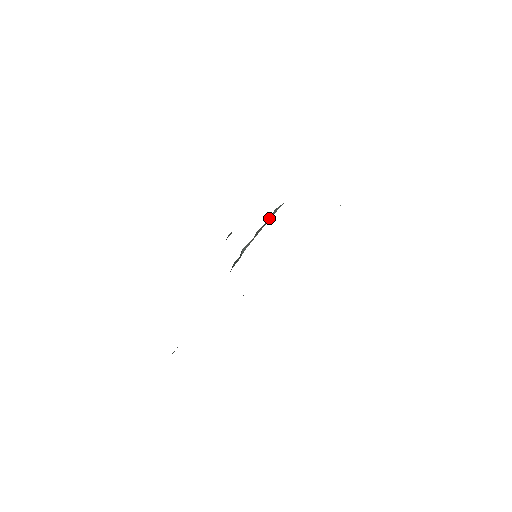
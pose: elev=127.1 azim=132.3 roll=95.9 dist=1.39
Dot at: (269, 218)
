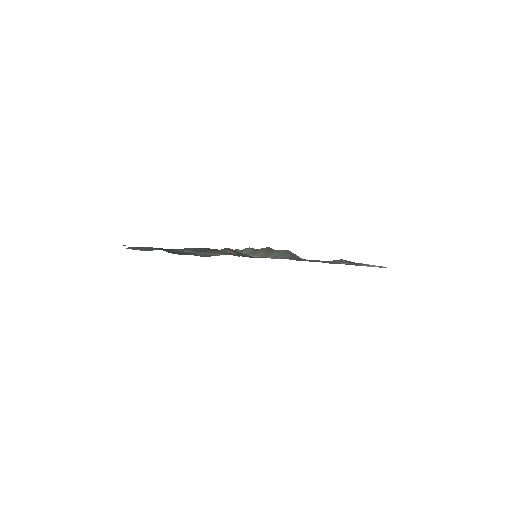
Dot at: (270, 254)
